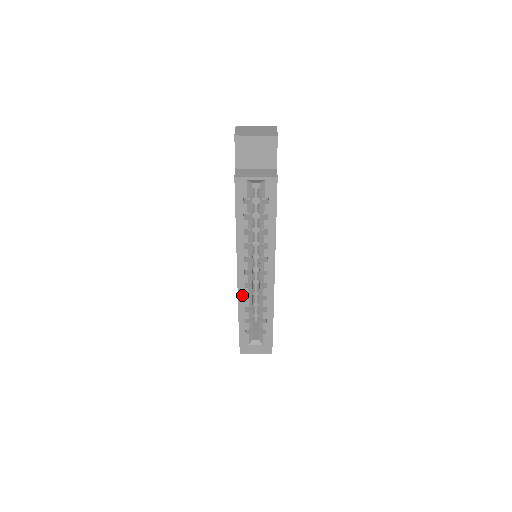
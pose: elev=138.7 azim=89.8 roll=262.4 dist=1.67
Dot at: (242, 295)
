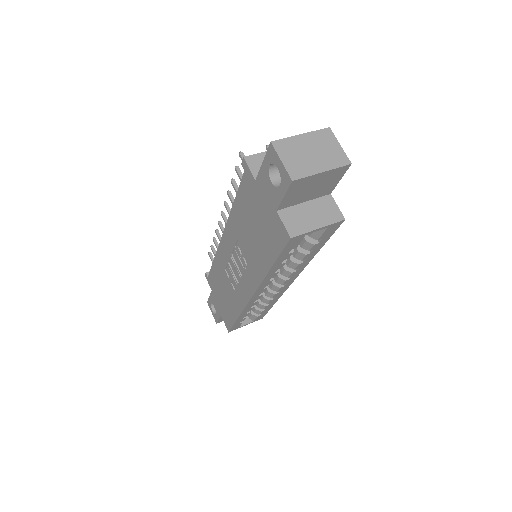
Dot at: (248, 307)
